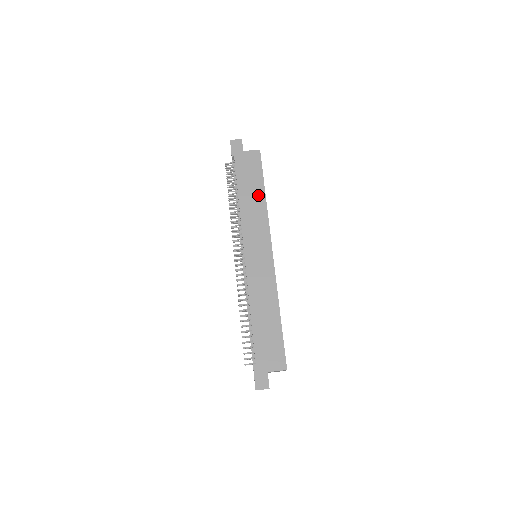
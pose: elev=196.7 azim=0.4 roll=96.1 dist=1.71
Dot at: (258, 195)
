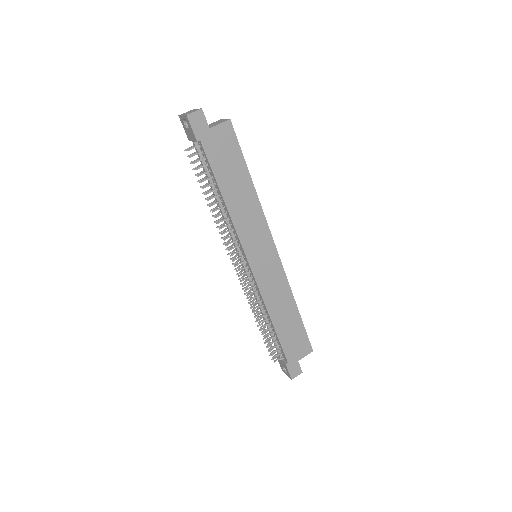
Dot at: (245, 187)
